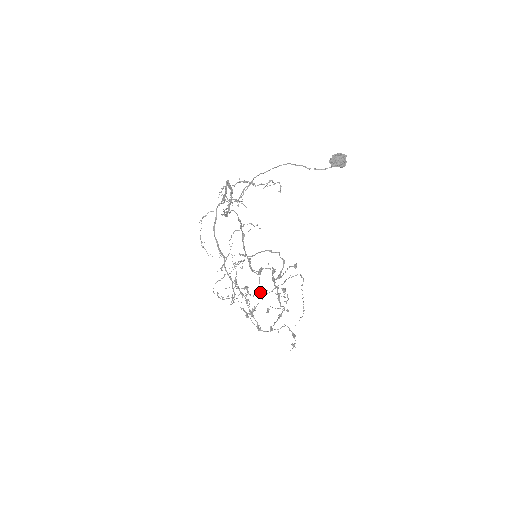
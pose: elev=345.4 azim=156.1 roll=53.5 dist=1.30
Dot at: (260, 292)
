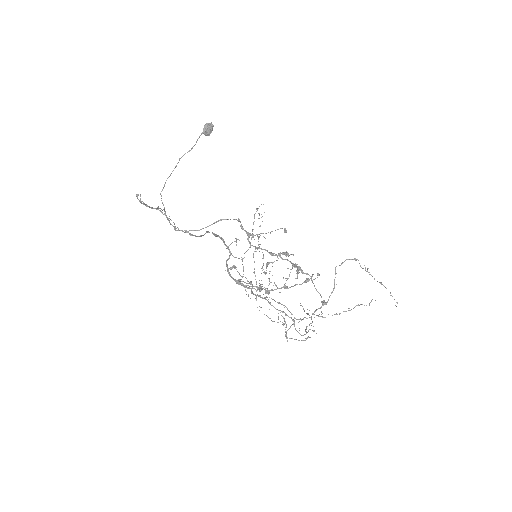
Dot at: (340, 313)
